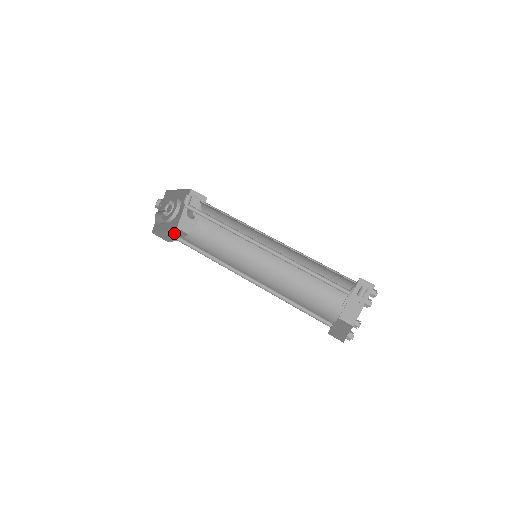
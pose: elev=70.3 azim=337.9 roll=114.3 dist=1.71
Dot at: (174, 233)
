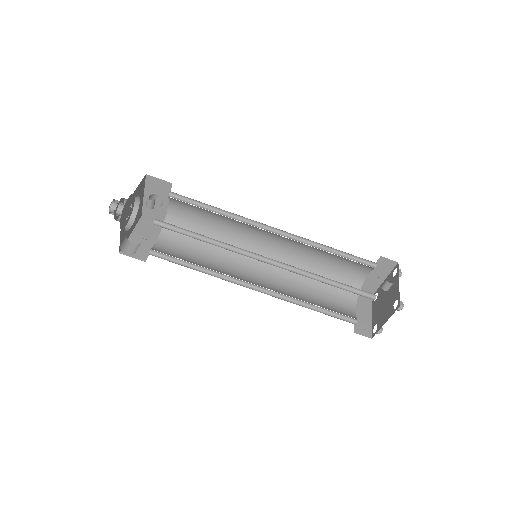
Dot at: (143, 233)
